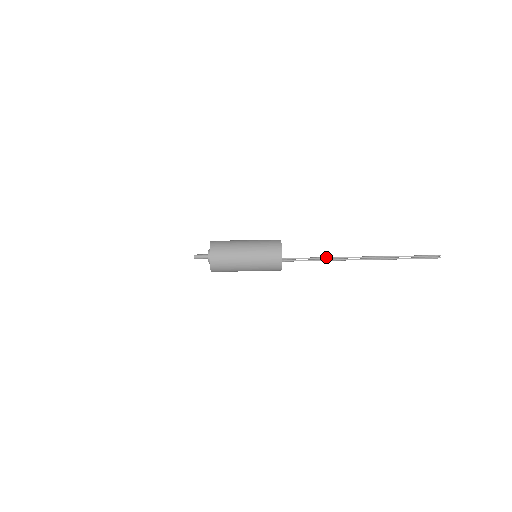
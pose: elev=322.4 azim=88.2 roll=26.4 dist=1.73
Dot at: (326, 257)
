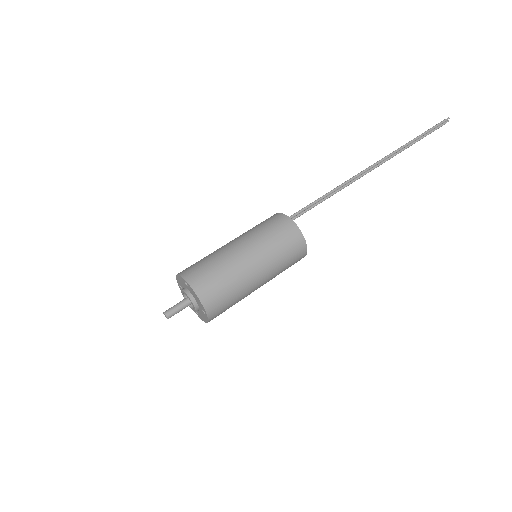
Dot at: (334, 191)
